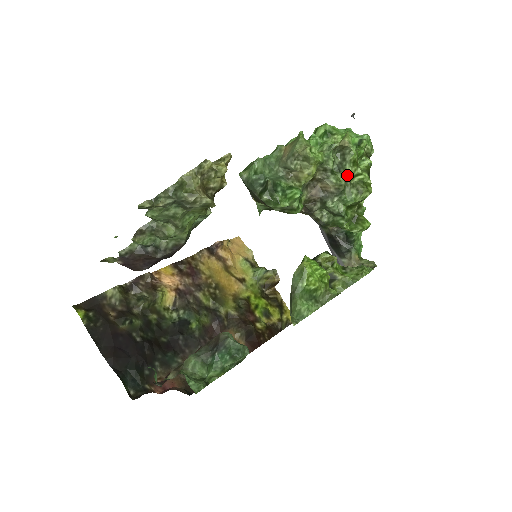
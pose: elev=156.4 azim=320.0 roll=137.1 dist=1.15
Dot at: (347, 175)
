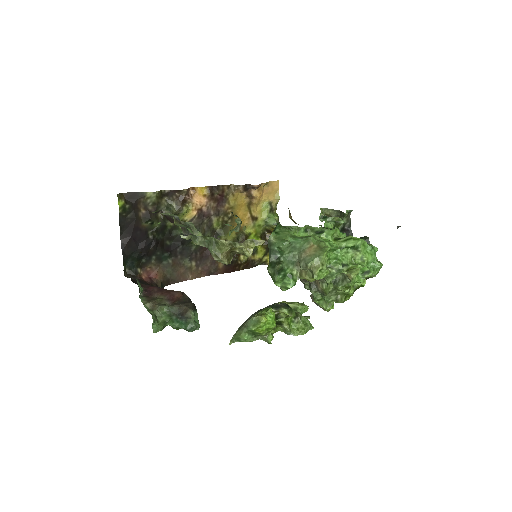
Dot at: (336, 289)
